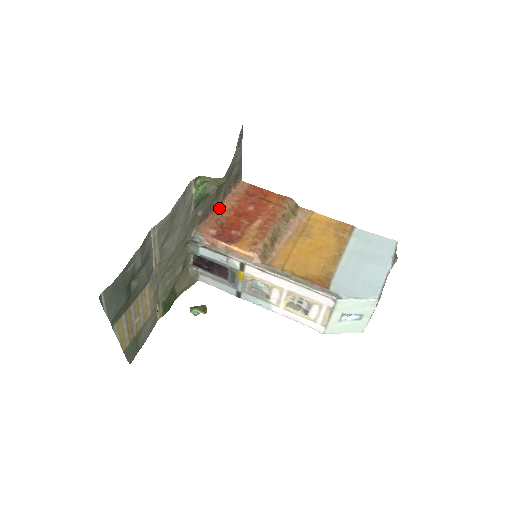
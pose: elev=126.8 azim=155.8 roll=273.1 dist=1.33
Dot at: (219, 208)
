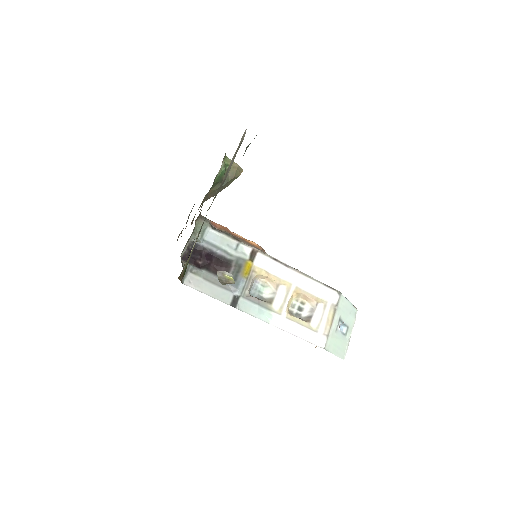
Dot at: occluded
